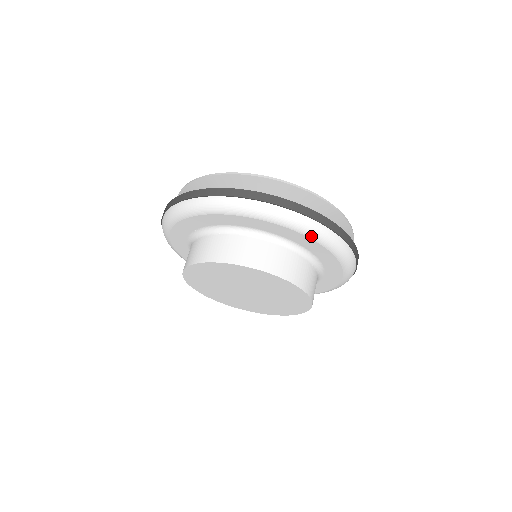
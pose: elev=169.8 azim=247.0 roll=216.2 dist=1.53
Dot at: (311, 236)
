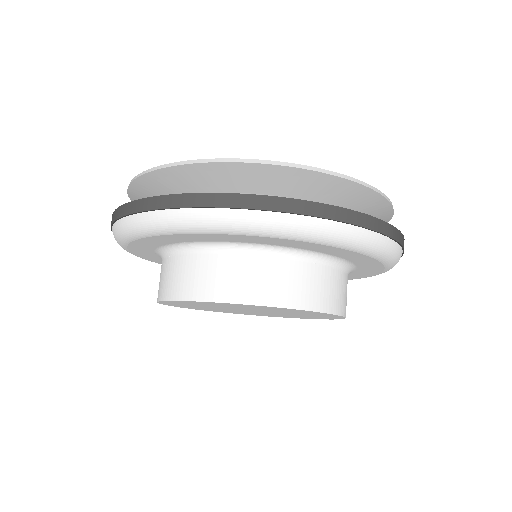
Dot at: (270, 235)
